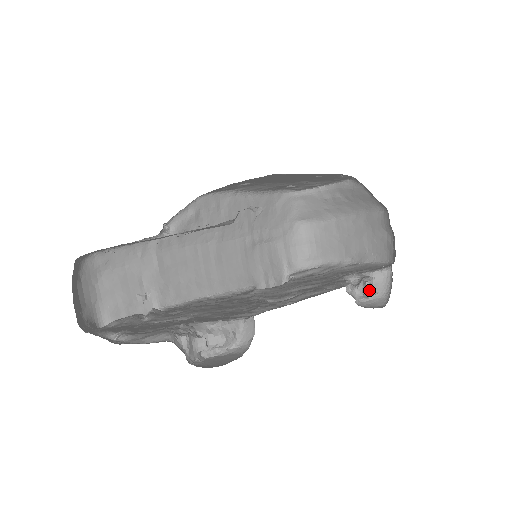
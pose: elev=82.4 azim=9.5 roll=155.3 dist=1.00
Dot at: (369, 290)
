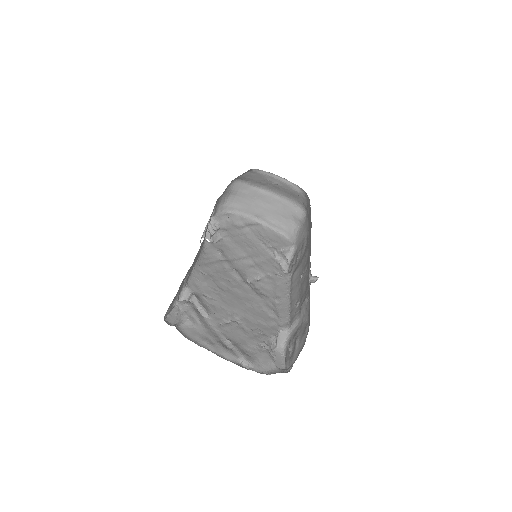
Dot at: occluded
